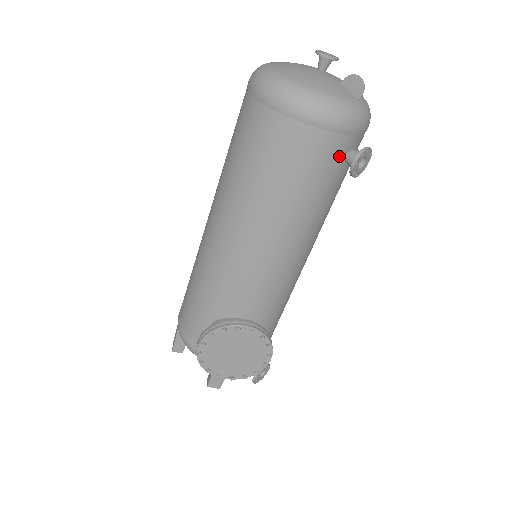
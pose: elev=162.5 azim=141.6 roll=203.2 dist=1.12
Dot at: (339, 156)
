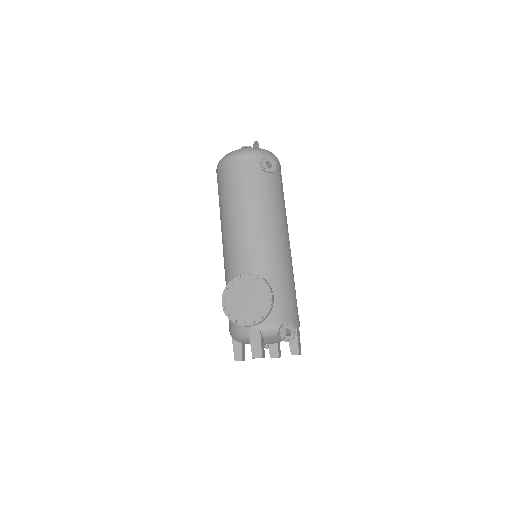
Dot at: (257, 168)
